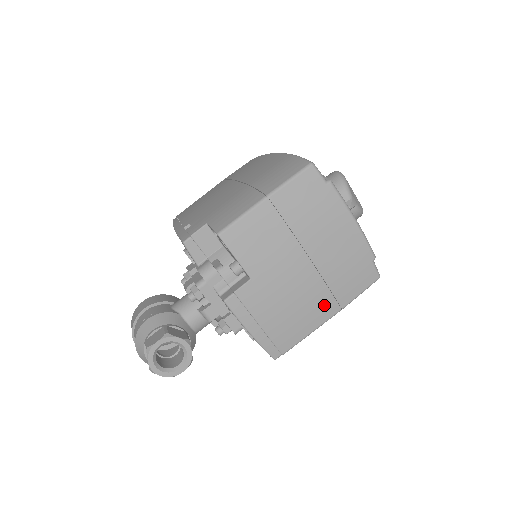
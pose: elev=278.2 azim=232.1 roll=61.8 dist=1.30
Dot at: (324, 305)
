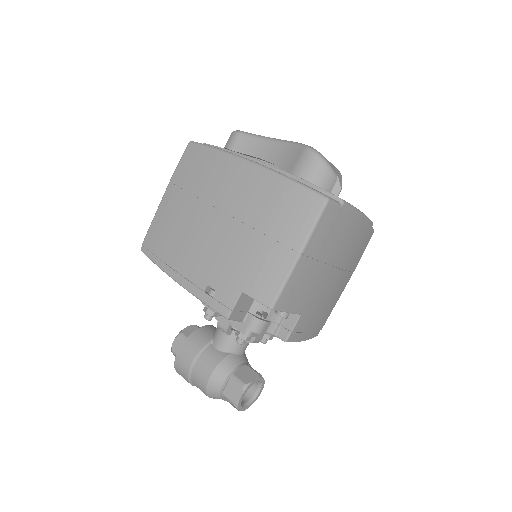
Dot at: (345, 282)
